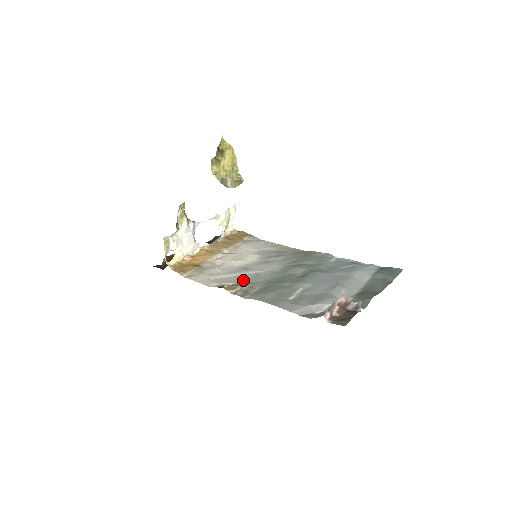
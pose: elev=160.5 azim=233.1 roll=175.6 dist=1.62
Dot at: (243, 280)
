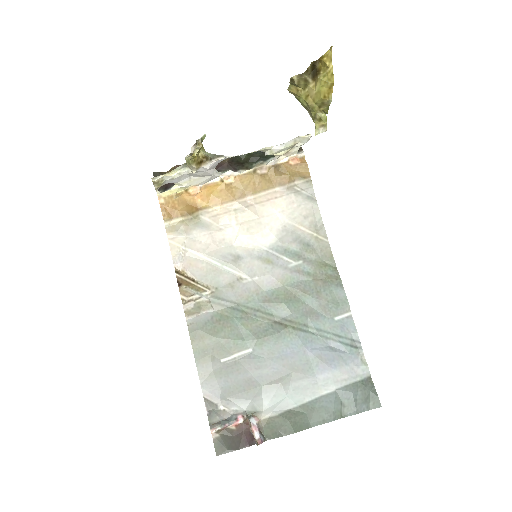
Dot at: (214, 282)
